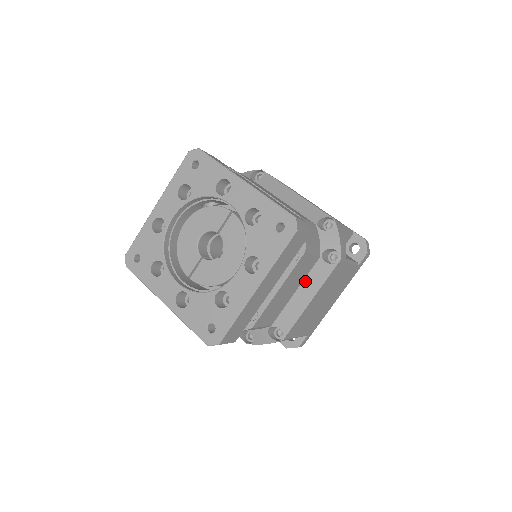
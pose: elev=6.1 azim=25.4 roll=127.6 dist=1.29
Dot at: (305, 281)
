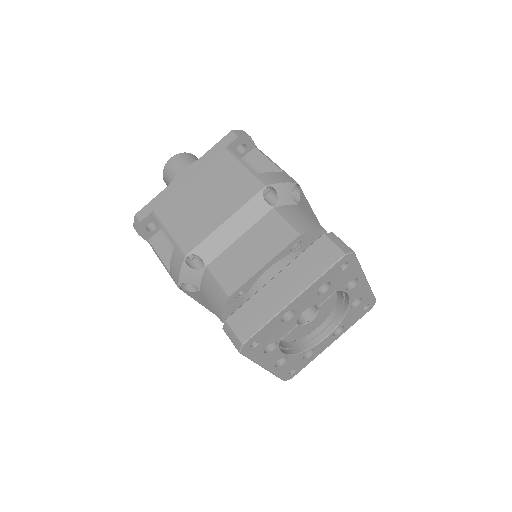
Dot at: occluded
